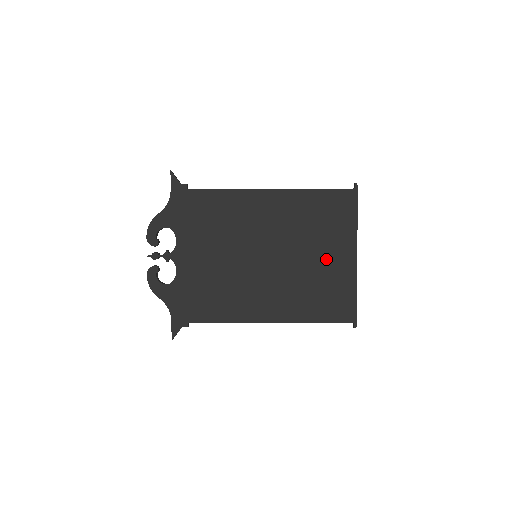
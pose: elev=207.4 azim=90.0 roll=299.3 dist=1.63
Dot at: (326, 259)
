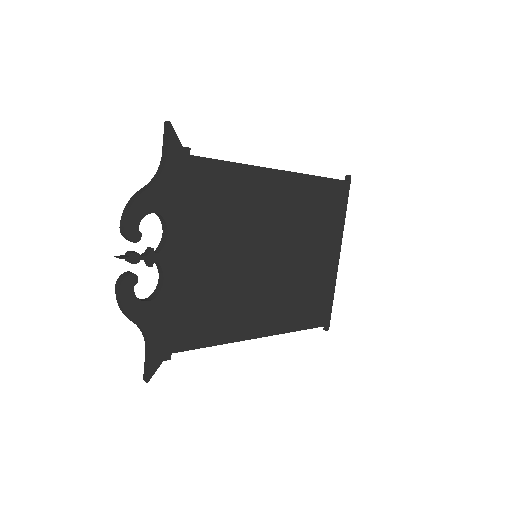
Dot at: (317, 259)
